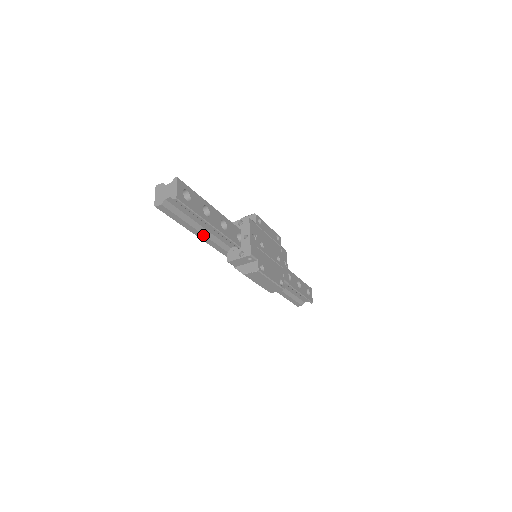
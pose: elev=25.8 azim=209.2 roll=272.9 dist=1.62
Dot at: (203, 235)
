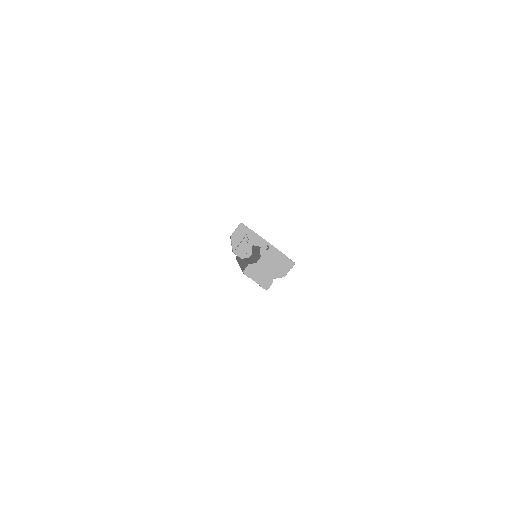
Dot at: occluded
